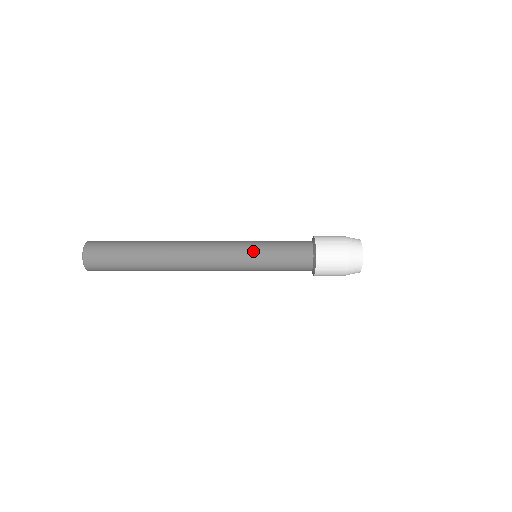
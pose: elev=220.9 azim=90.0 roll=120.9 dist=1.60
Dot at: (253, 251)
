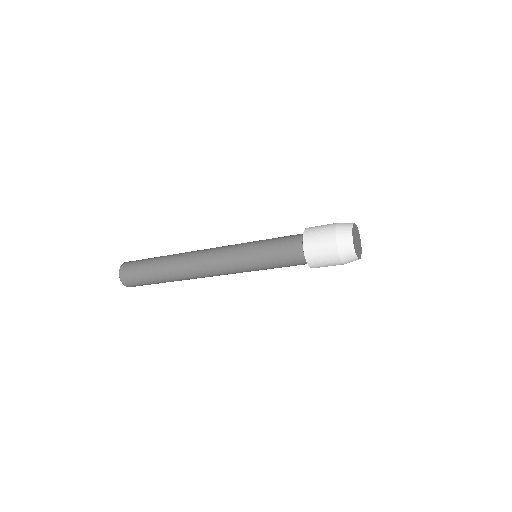
Dot at: (248, 260)
